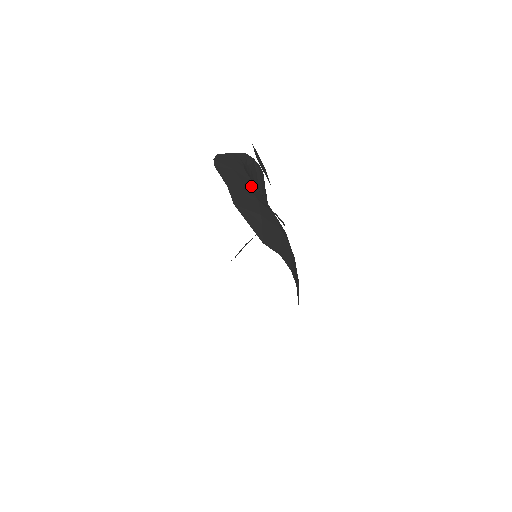
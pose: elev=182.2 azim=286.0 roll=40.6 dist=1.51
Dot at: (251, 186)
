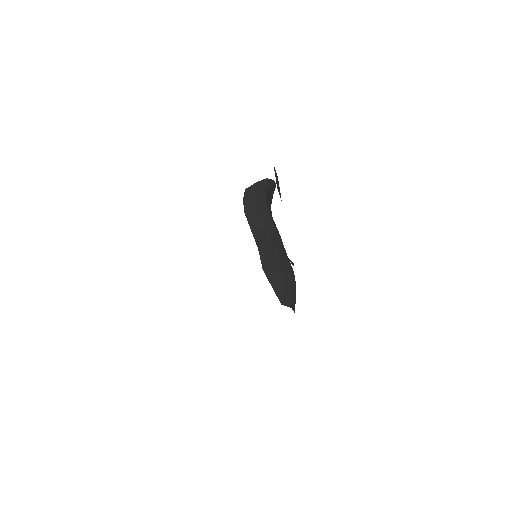
Dot at: (273, 233)
